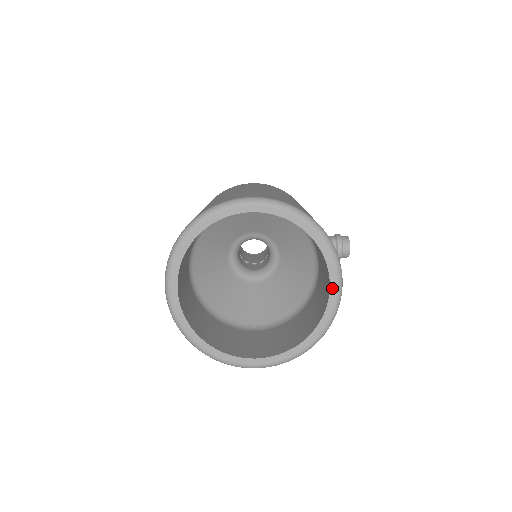
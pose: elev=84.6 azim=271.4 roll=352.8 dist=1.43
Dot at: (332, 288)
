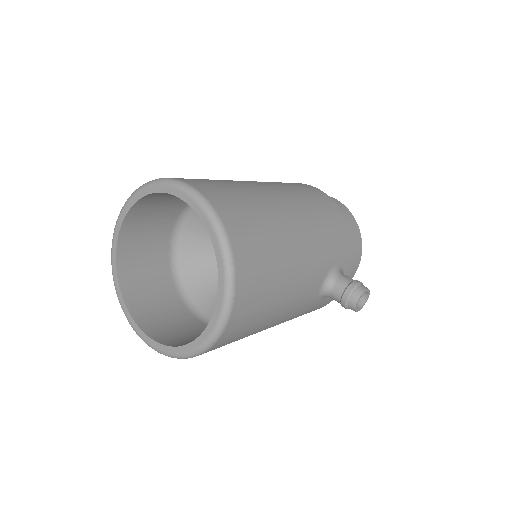
Dot at: (216, 312)
